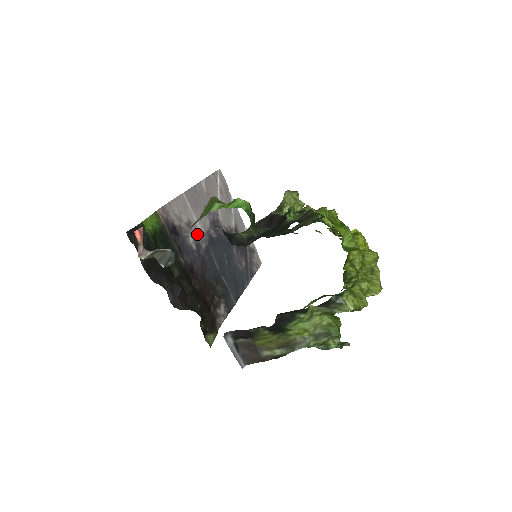
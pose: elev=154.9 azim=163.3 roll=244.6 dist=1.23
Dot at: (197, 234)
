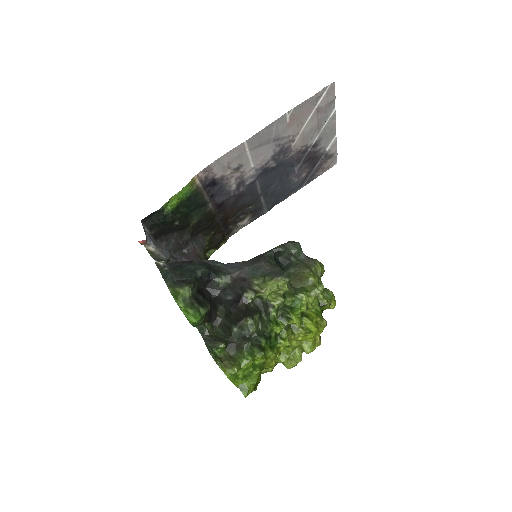
Dot at: (245, 173)
